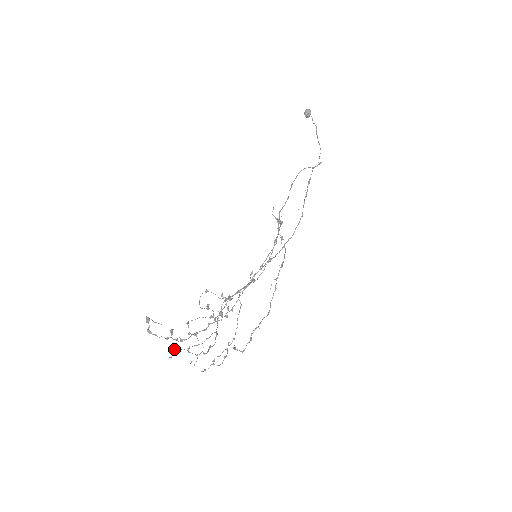
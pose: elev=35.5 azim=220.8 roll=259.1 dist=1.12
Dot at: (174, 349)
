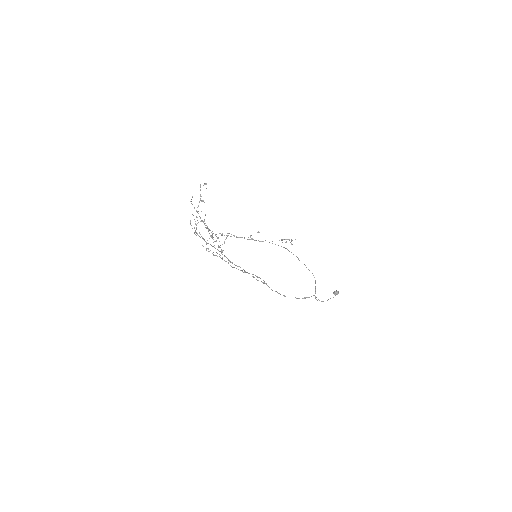
Dot at: occluded
